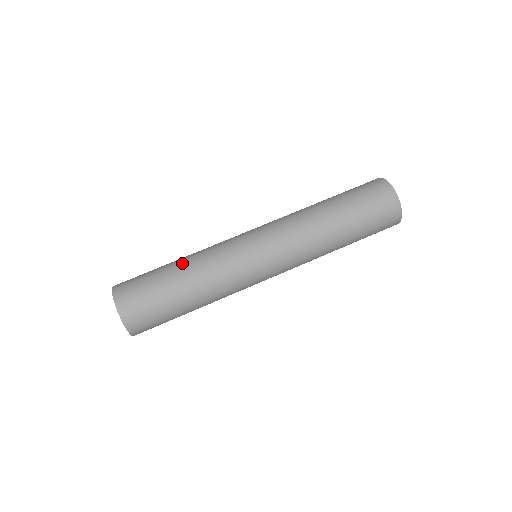
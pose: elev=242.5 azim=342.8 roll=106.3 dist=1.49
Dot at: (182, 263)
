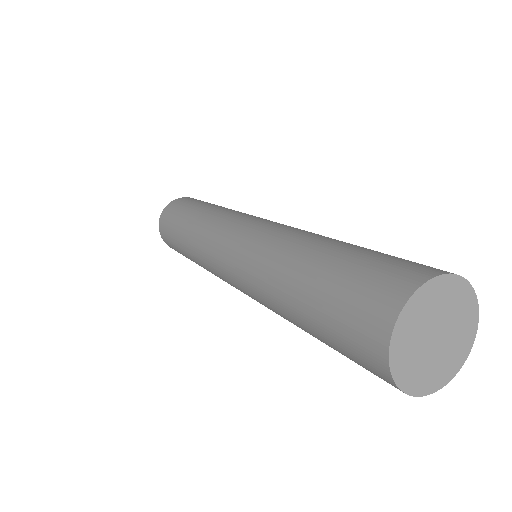
Dot at: (184, 238)
